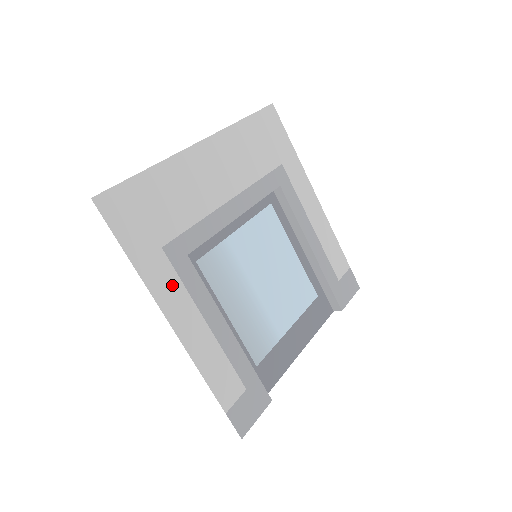
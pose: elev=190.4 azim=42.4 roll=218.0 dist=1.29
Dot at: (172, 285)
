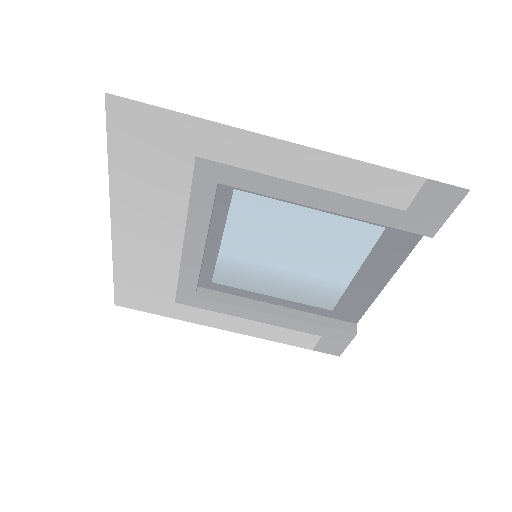
Dot at: (204, 314)
